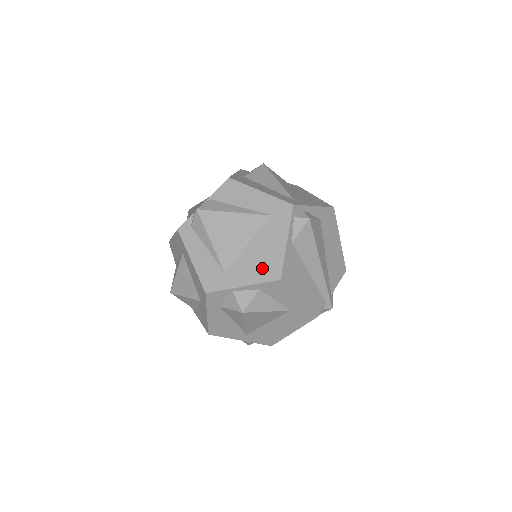
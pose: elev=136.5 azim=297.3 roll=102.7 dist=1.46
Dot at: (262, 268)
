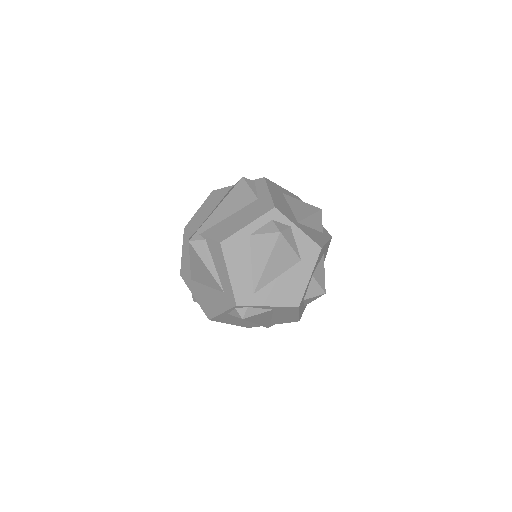
Dot at: (205, 304)
